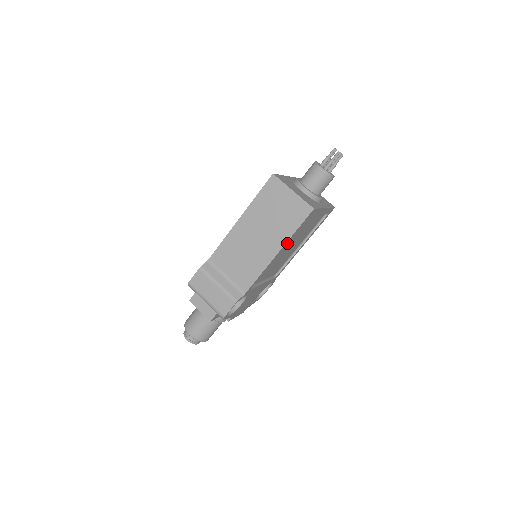
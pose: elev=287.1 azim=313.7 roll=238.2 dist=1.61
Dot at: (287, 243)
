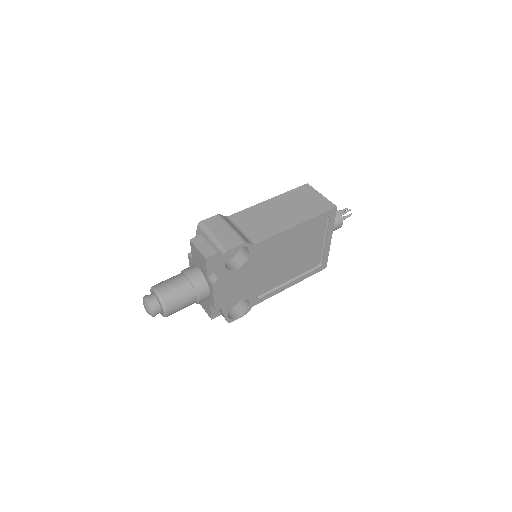
Dot at: (305, 225)
